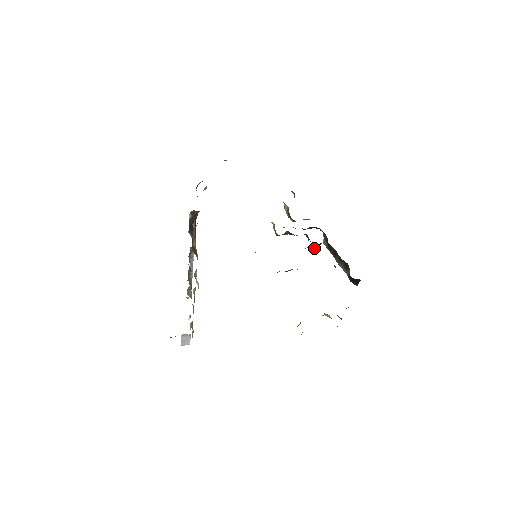
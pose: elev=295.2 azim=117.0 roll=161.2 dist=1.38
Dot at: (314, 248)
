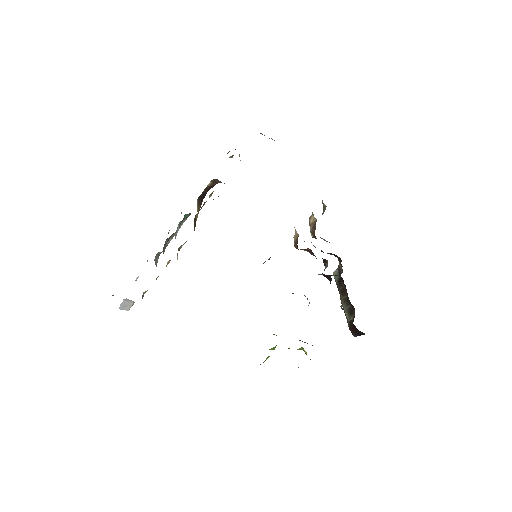
Dot at: (329, 279)
